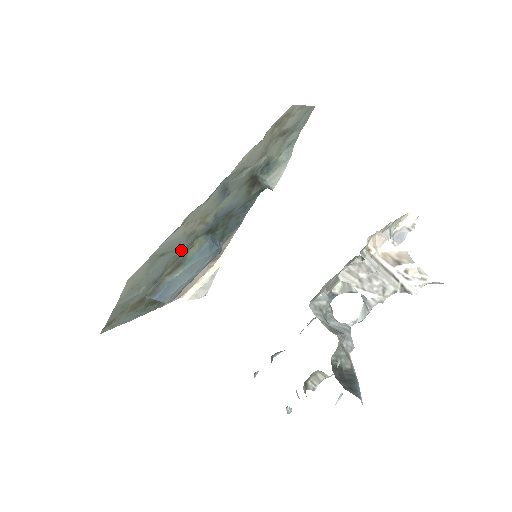
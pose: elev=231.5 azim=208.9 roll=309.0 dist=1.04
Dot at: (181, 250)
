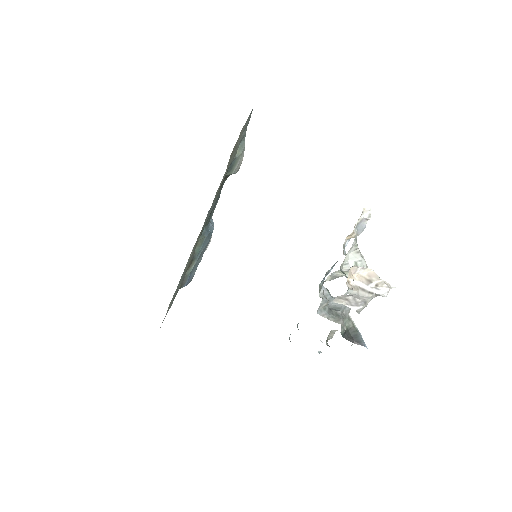
Dot at: (191, 257)
